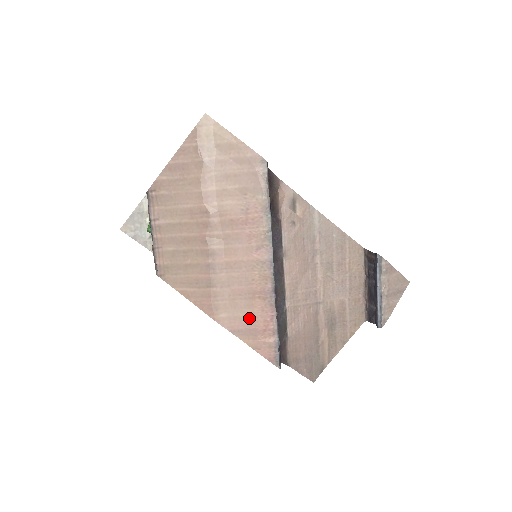
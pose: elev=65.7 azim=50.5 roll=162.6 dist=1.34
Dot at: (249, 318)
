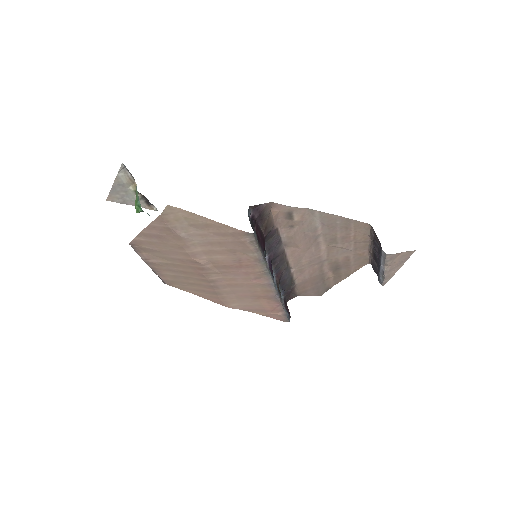
Dot at: (257, 305)
